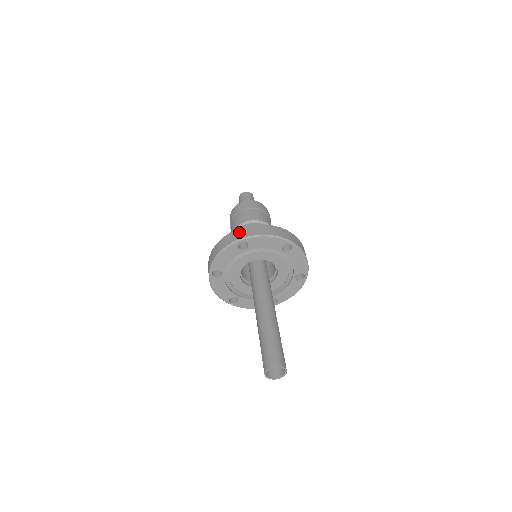
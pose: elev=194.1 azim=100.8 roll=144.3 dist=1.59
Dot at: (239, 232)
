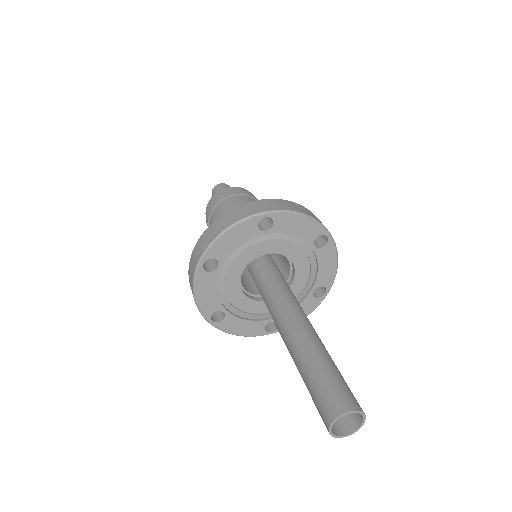
Dot at: (260, 203)
